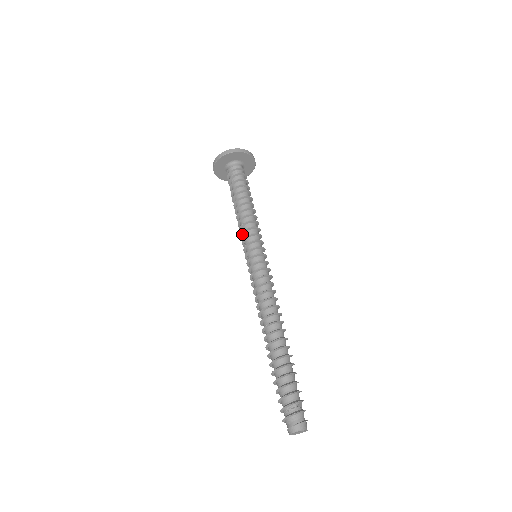
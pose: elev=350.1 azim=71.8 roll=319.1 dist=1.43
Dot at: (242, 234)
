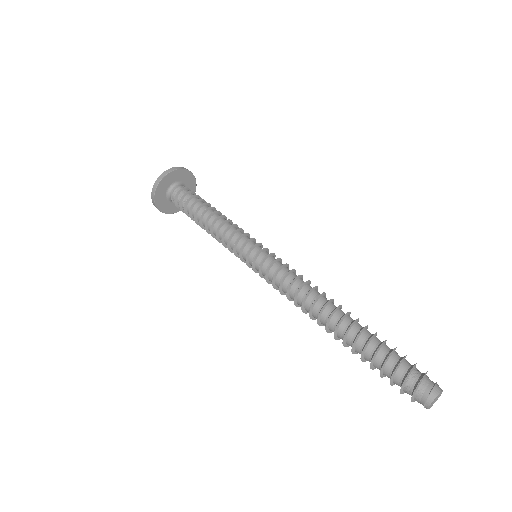
Dot at: (233, 233)
